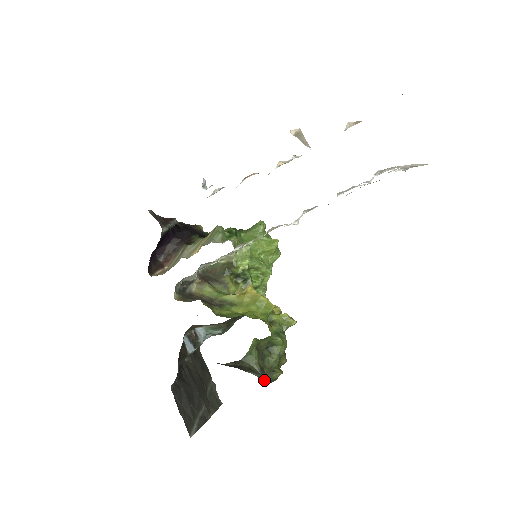
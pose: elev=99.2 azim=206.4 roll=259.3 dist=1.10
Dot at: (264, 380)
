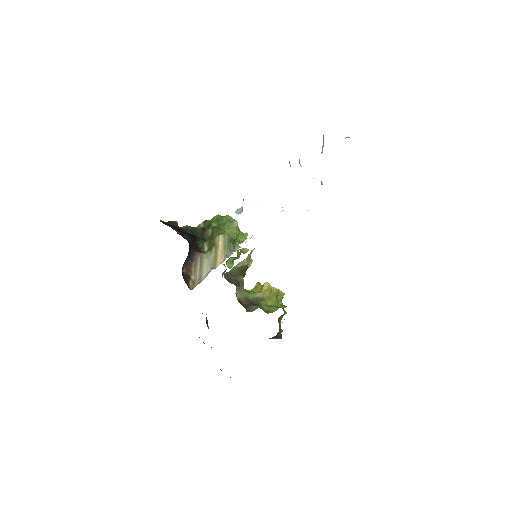
Dot at: occluded
